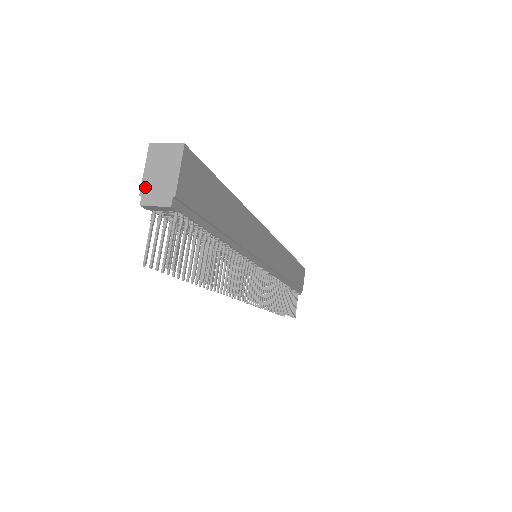
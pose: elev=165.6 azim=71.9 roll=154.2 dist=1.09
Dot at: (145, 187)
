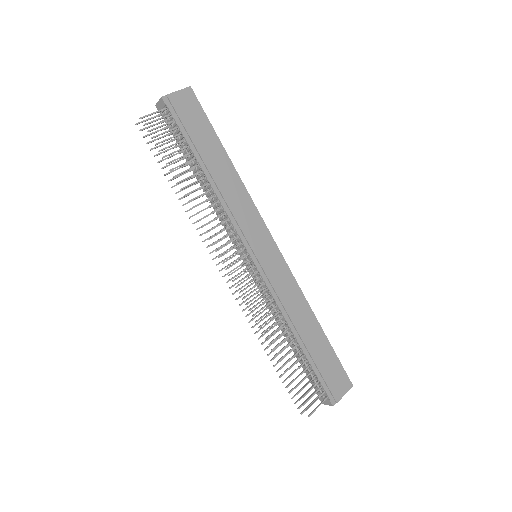
Dot at: occluded
